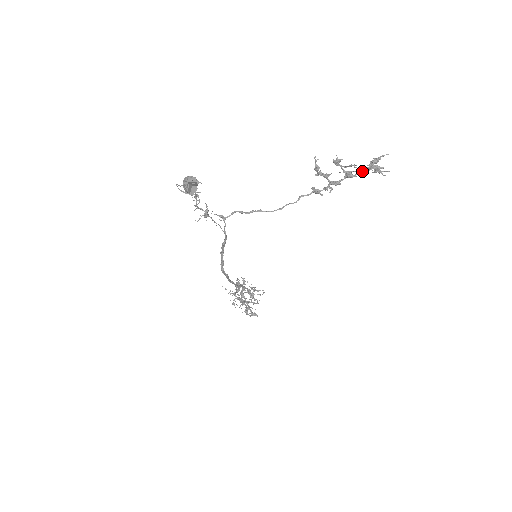
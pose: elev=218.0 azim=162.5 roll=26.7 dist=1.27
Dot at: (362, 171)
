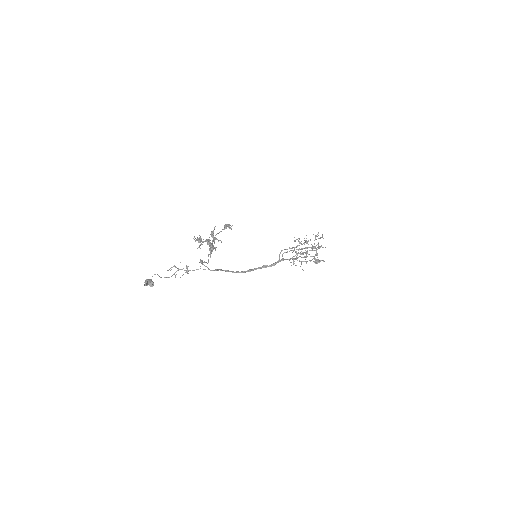
Dot at: (224, 229)
